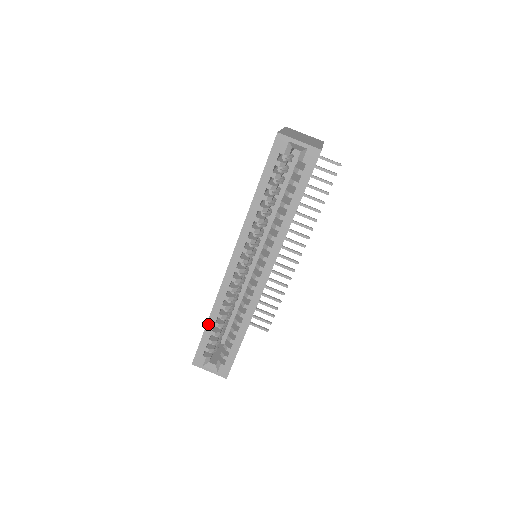
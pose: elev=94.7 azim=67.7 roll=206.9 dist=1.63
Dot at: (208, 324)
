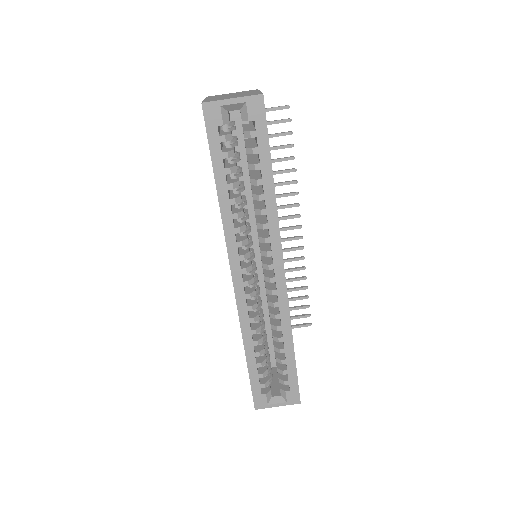
Dot at: (248, 359)
